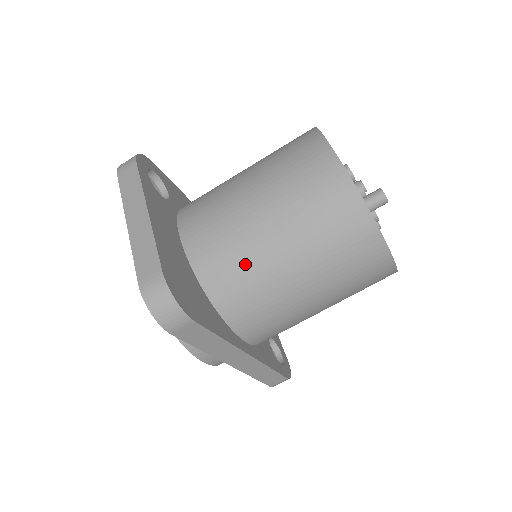
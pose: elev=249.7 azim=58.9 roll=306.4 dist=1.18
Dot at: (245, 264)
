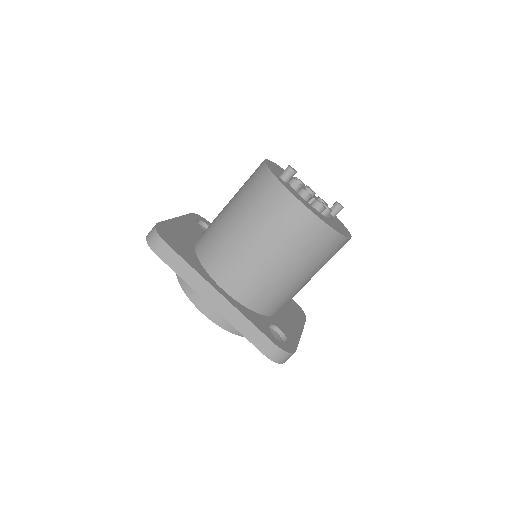
Dot at: (215, 229)
